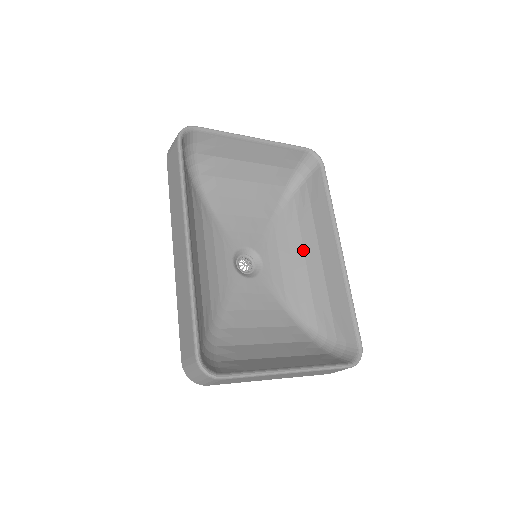
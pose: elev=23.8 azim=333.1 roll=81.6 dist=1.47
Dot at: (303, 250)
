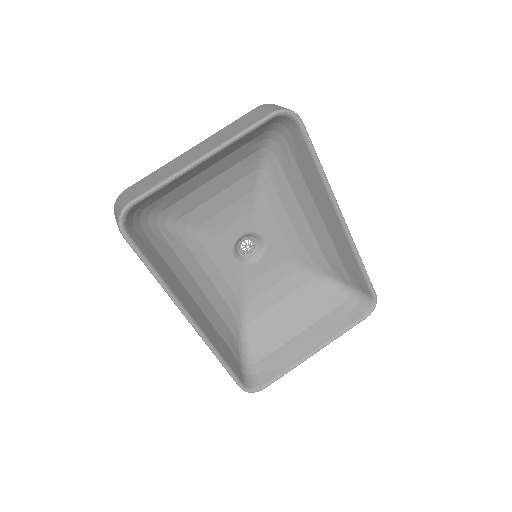
Dot at: (302, 212)
